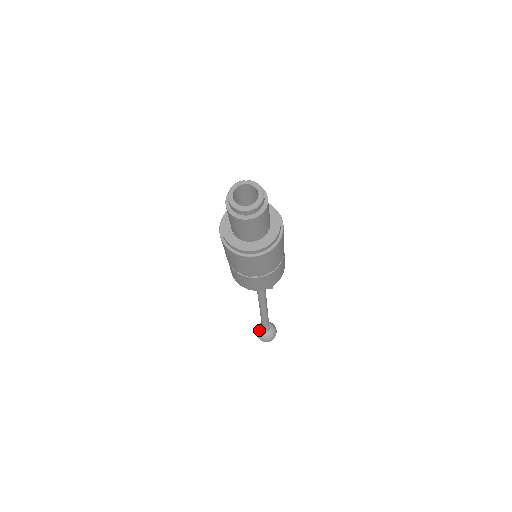
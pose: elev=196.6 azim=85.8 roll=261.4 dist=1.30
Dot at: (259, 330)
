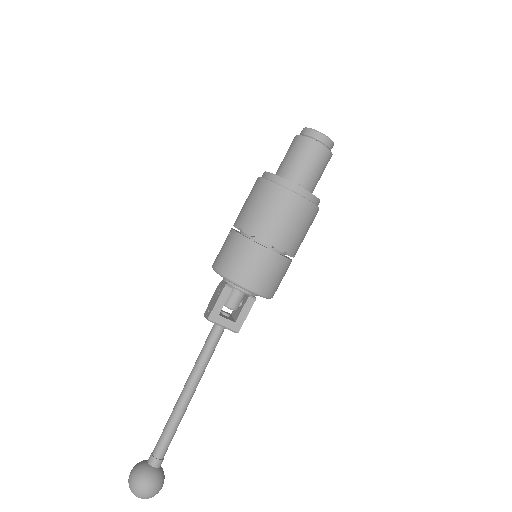
Dot at: (142, 464)
